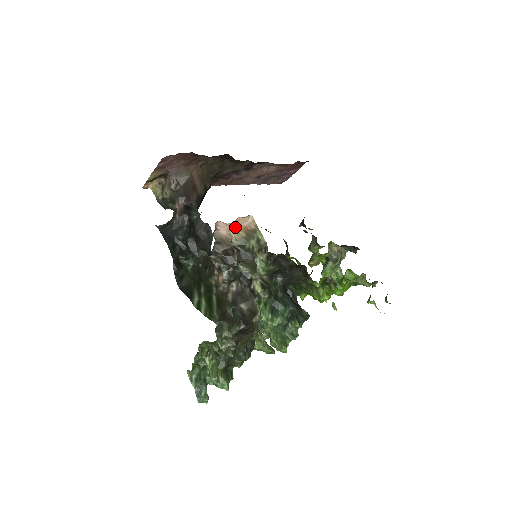
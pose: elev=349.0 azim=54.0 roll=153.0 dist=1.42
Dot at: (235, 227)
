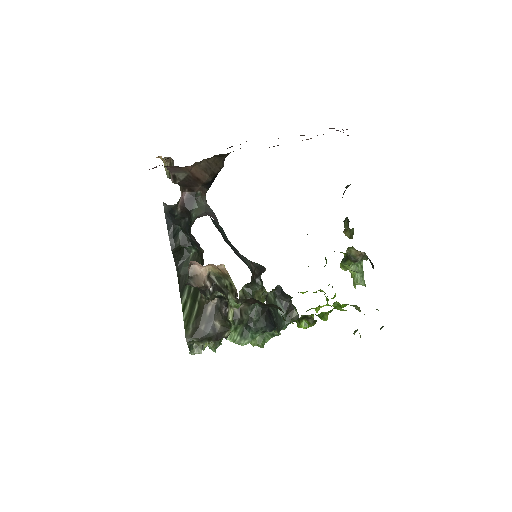
Dot at: (211, 265)
